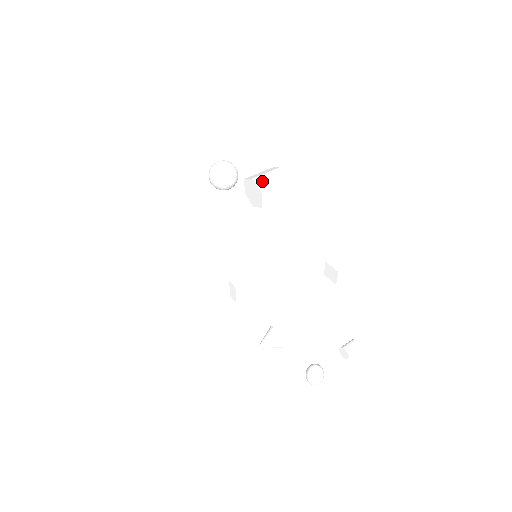
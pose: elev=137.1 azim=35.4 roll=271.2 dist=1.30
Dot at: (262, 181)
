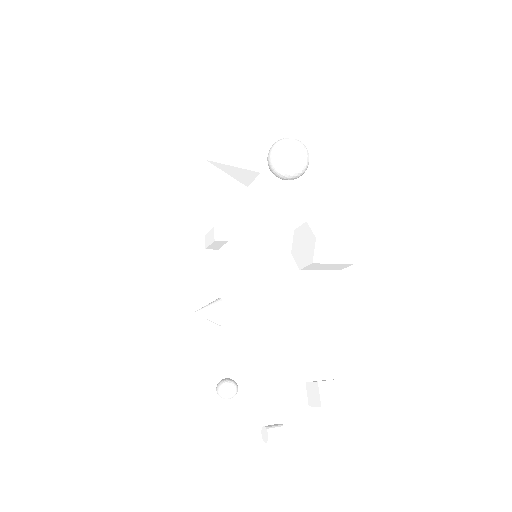
Dot at: (324, 247)
